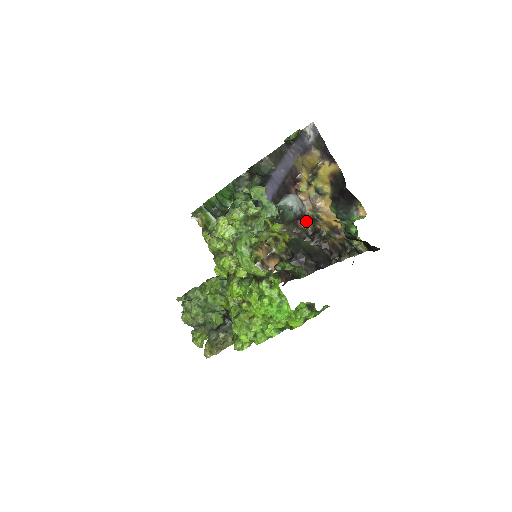
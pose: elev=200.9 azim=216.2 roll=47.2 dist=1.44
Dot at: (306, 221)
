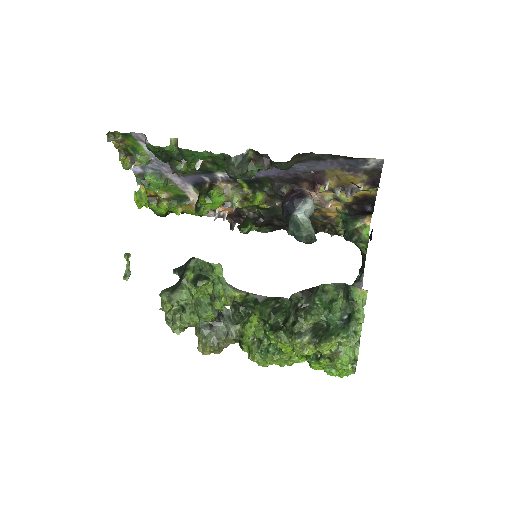
Dot at: occluded
